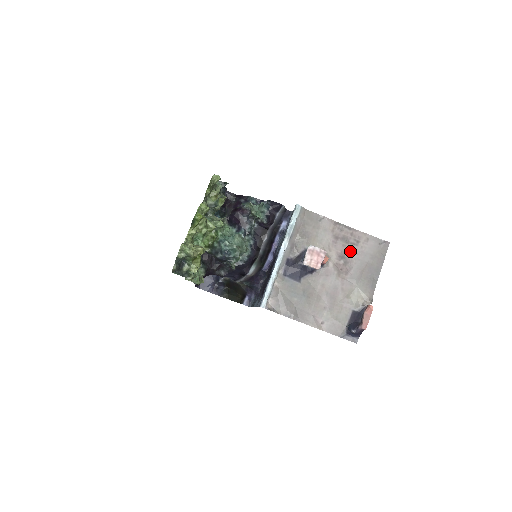
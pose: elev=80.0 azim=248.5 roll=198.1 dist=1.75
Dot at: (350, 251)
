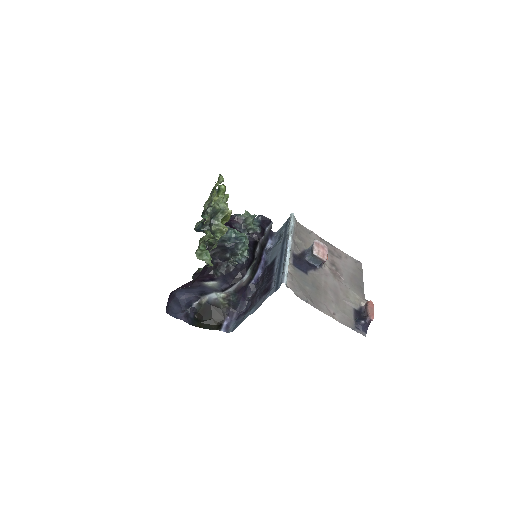
Dot at: (337, 262)
